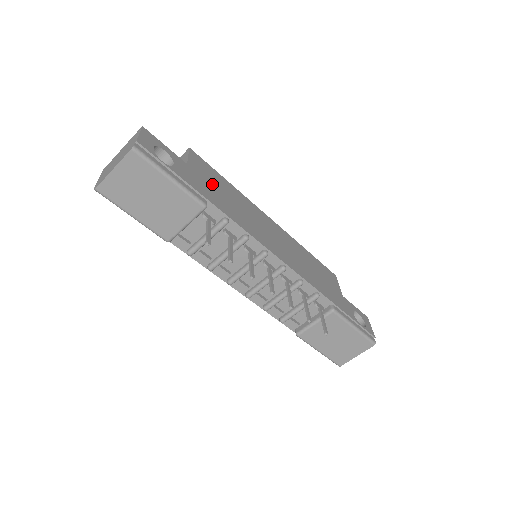
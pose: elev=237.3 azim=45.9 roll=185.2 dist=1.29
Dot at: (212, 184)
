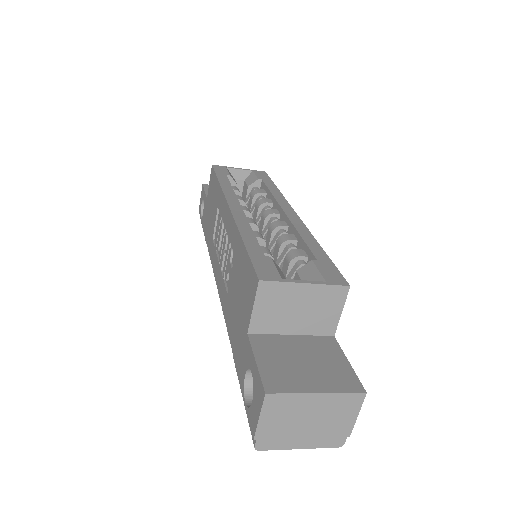
Dot at: occluded
